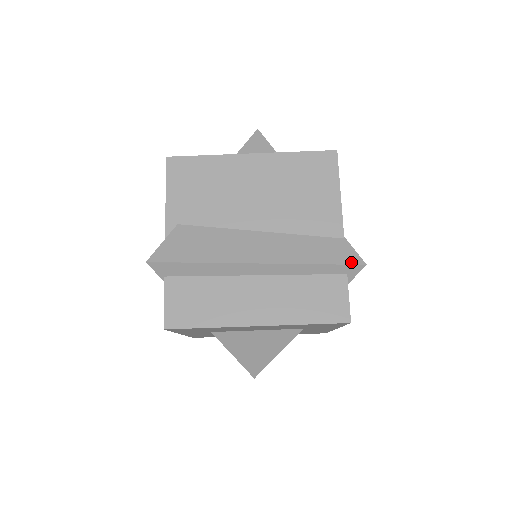
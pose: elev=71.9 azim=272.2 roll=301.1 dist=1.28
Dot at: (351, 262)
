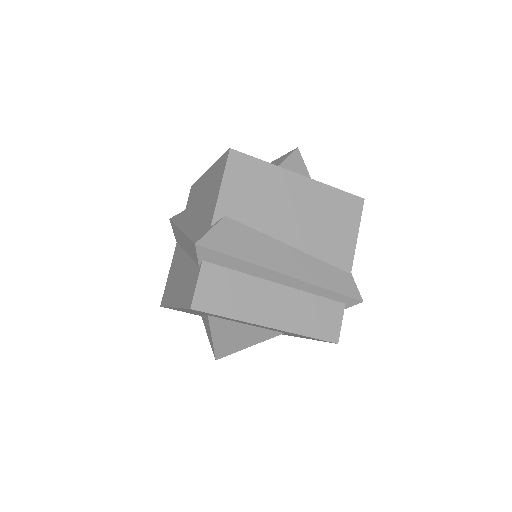
Dot at: (353, 296)
